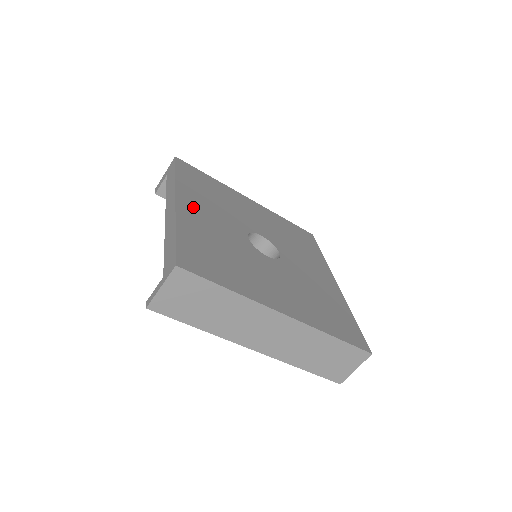
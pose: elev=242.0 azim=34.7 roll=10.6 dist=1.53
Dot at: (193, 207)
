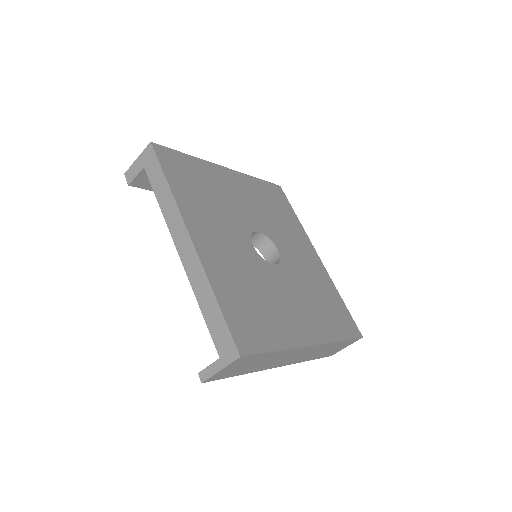
Dot at: (205, 237)
